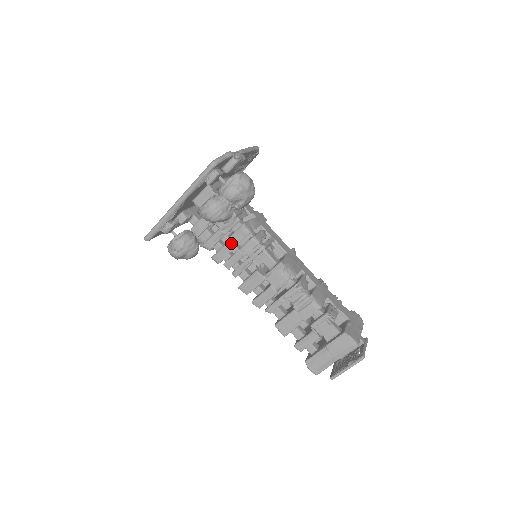
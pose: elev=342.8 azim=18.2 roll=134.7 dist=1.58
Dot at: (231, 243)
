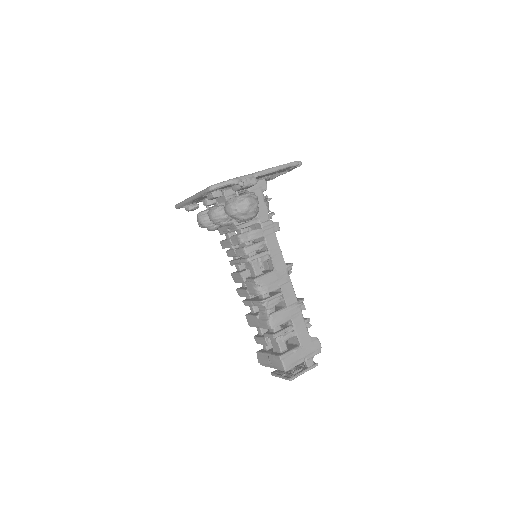
Dot at: (230, 242)
